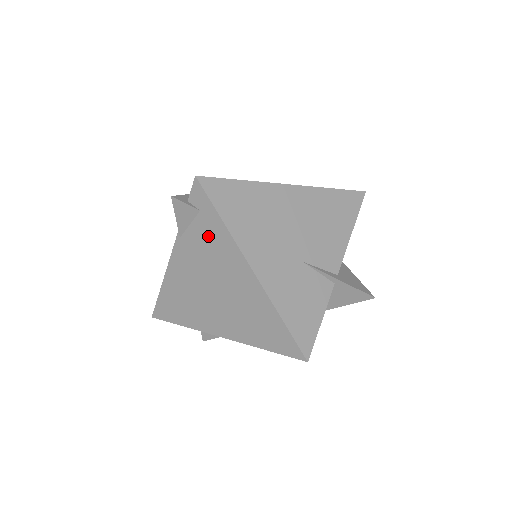
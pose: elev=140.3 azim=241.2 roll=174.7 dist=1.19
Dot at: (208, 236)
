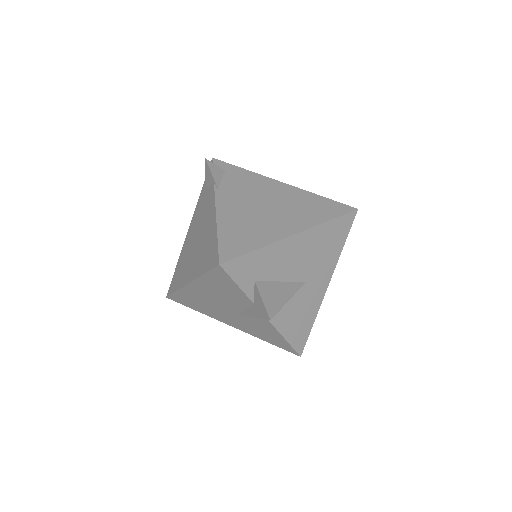
Dot at: (239, 179)
